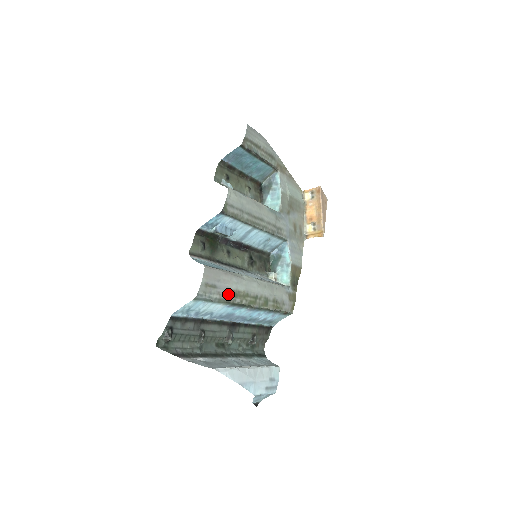
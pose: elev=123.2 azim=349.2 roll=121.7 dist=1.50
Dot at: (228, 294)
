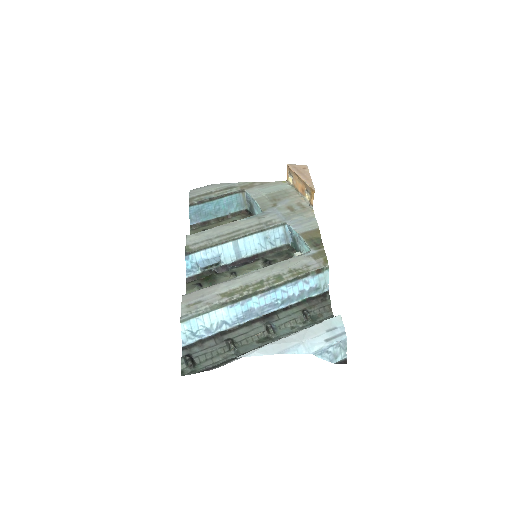
Dot at: (220, 298)
